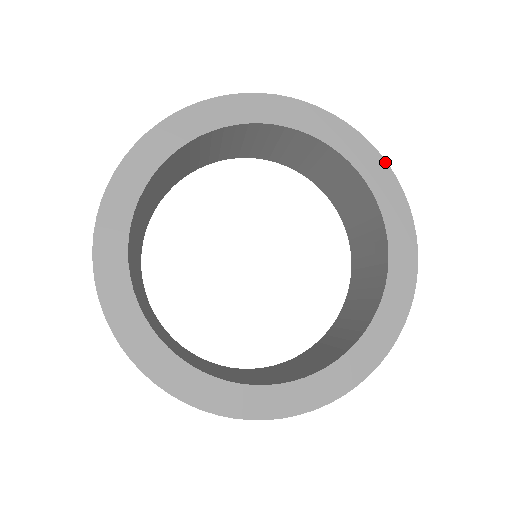
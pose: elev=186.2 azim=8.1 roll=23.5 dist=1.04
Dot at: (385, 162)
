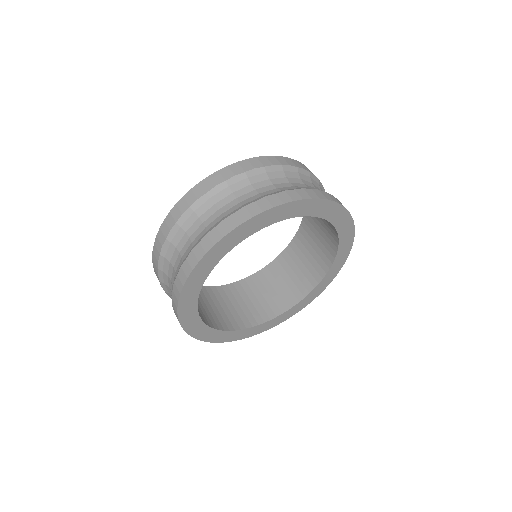
Dot at: occluded
